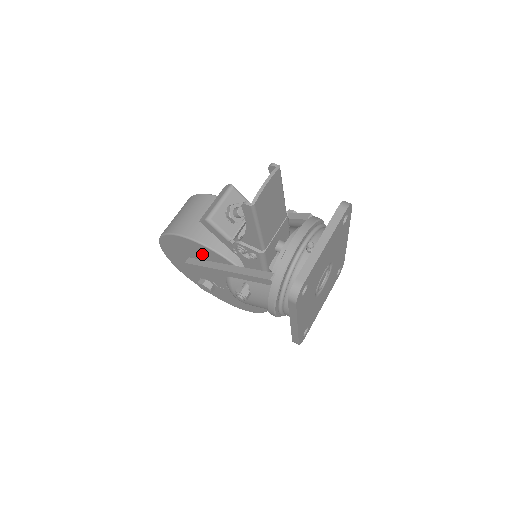
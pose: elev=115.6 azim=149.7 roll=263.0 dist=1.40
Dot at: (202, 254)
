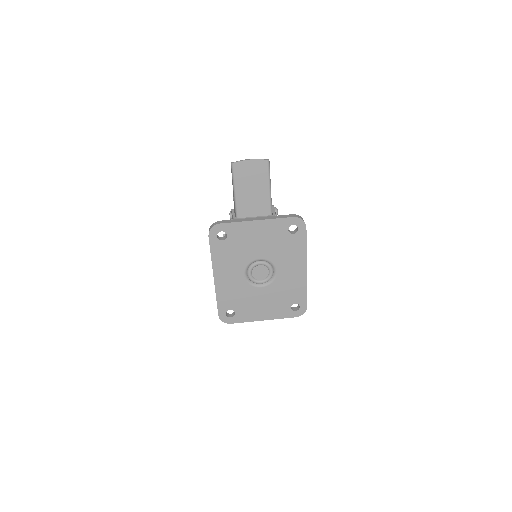
Dot at: occluded
